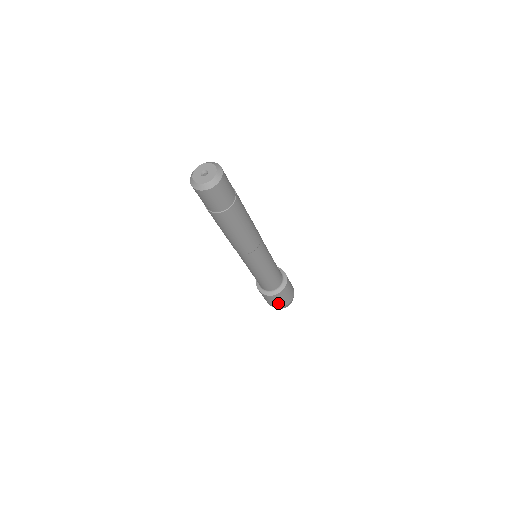
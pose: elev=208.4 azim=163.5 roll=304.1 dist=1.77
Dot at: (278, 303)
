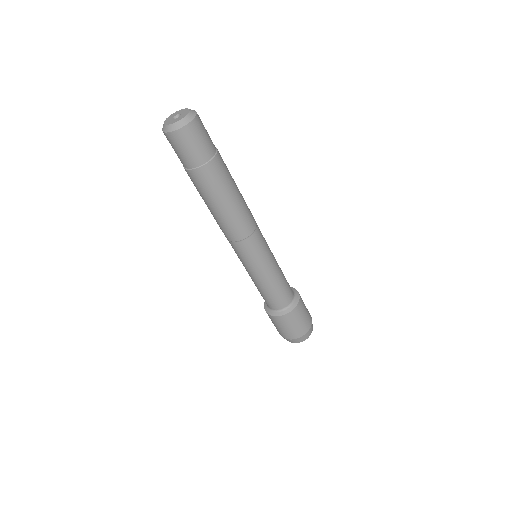
Dot at: (297, 328)
